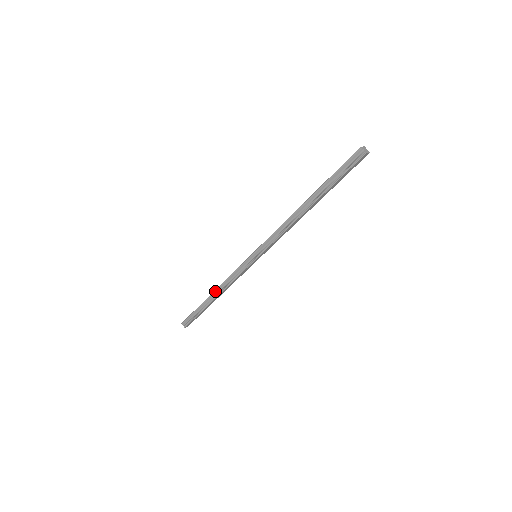
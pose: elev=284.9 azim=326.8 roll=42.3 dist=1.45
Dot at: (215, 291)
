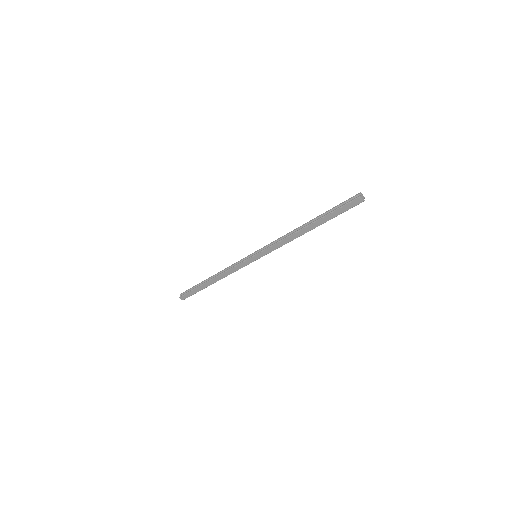
Dot at: (216, 274)
